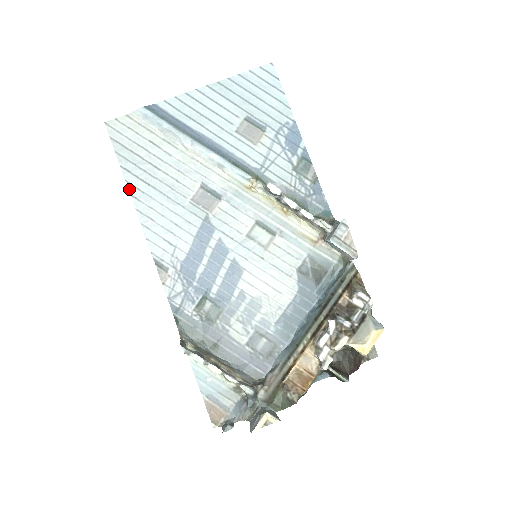
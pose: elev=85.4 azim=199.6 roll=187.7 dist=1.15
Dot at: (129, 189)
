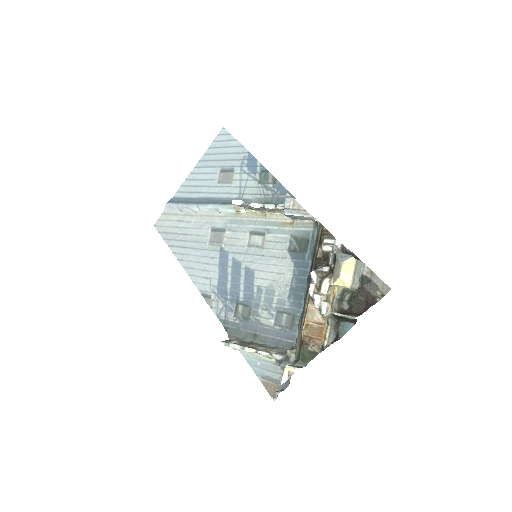
Dot at: (176, 257)
